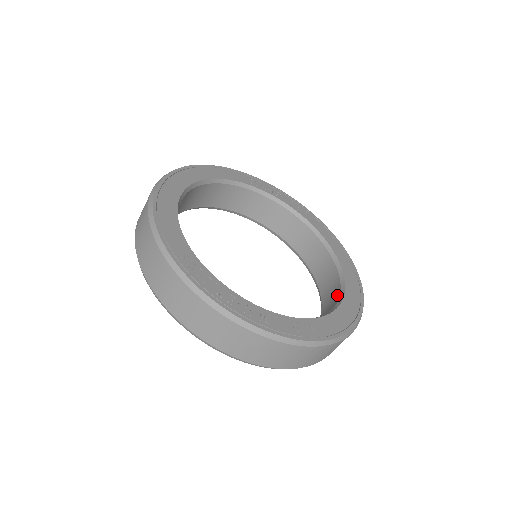
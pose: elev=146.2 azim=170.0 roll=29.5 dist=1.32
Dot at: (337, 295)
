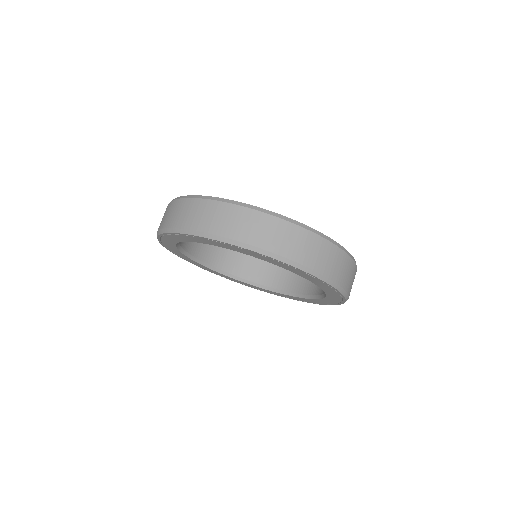
Dot at: occluded
